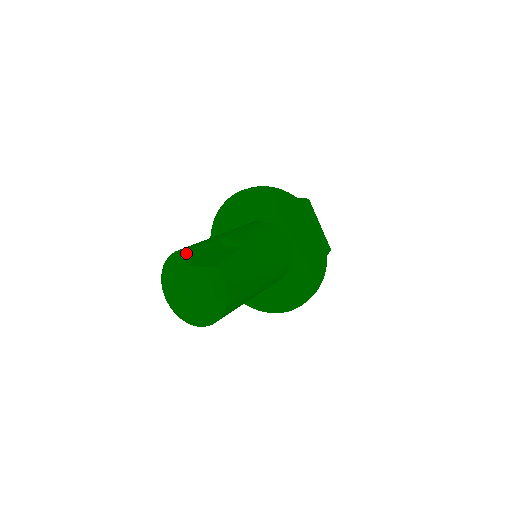
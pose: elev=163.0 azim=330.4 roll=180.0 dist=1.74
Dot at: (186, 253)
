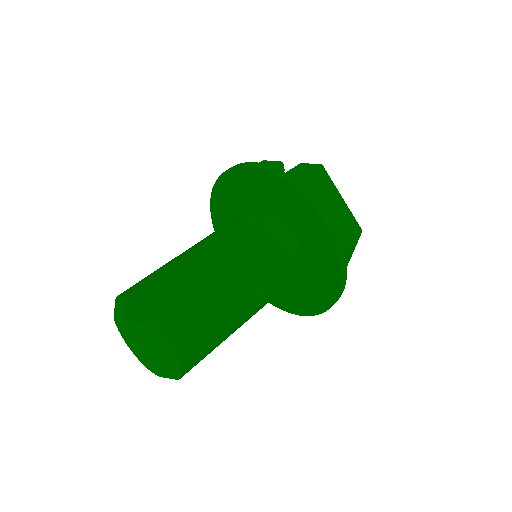
Dot at: (124, 302)
